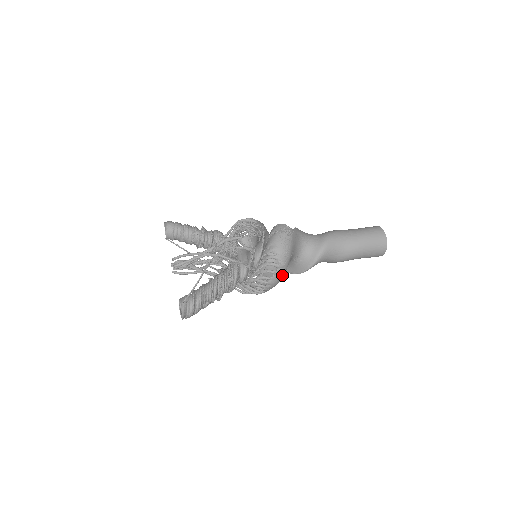
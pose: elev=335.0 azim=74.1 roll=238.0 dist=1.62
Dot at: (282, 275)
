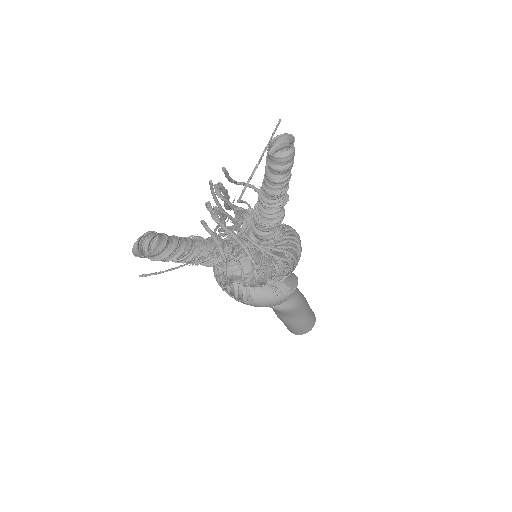
Dot at: occluded
